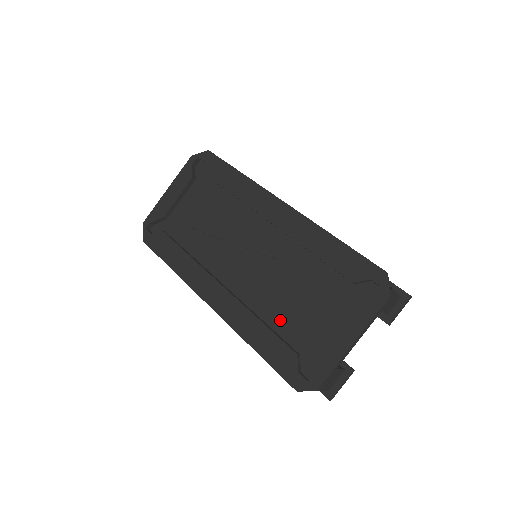
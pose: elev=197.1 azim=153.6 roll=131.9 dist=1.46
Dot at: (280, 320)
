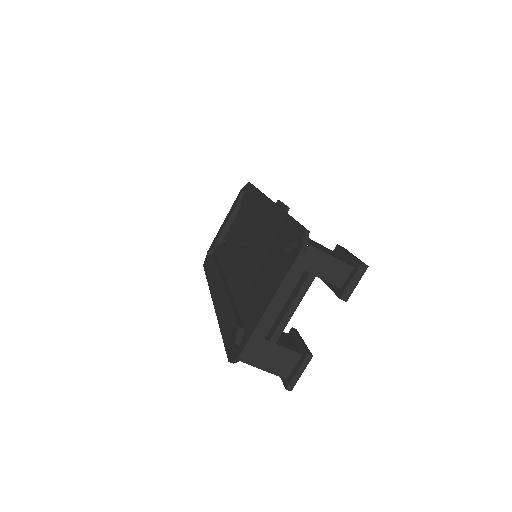
Dot at: (244, 302)
